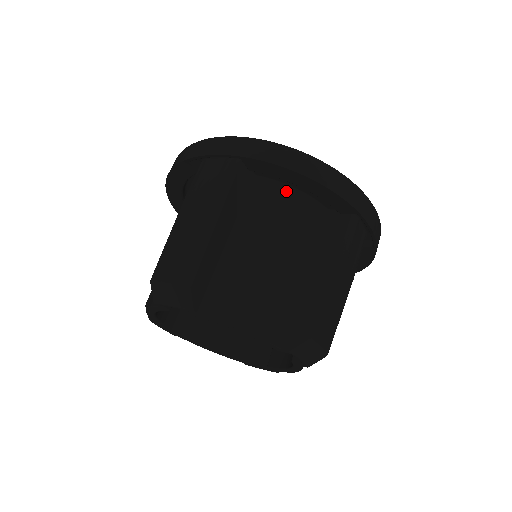
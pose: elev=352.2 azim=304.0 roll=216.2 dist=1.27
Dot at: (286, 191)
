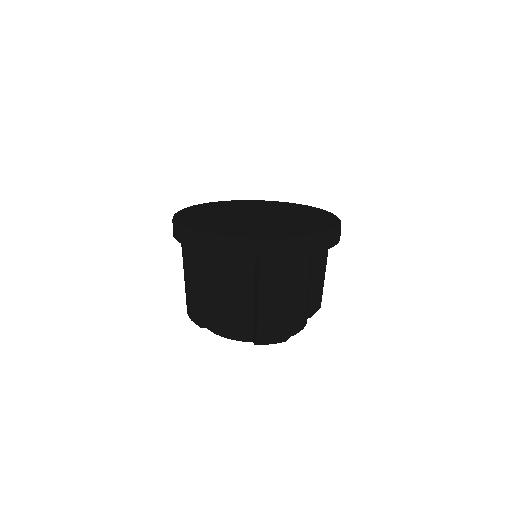
Dot at: occluded
